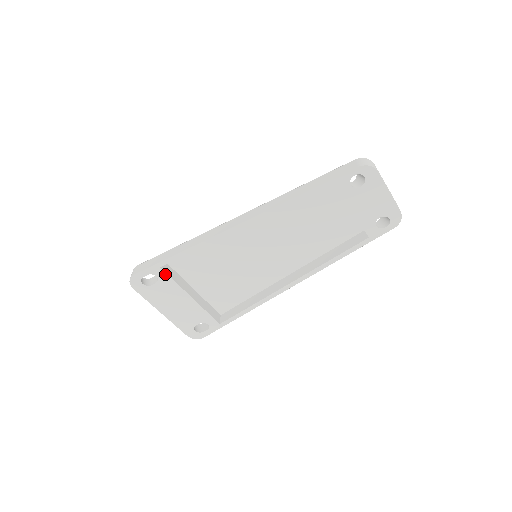
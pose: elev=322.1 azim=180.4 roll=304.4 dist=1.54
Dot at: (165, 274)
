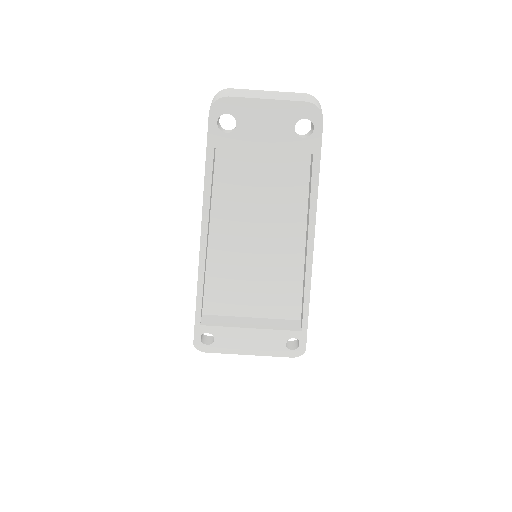
Dot at: (210, 327)
